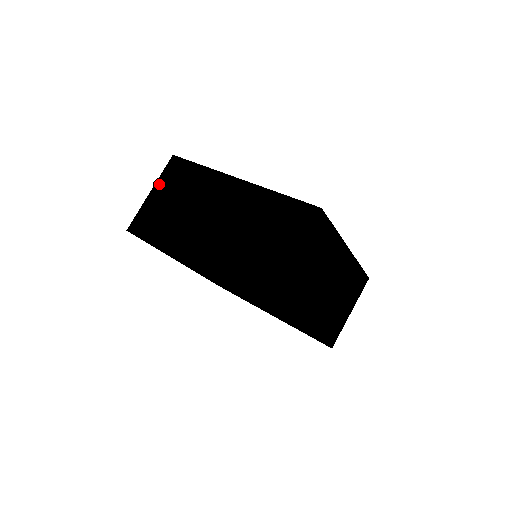
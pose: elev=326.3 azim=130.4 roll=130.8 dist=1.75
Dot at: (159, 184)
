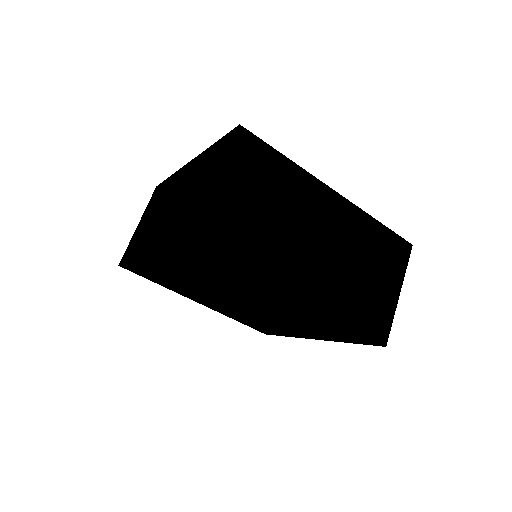
Dot at: (144, 214)
